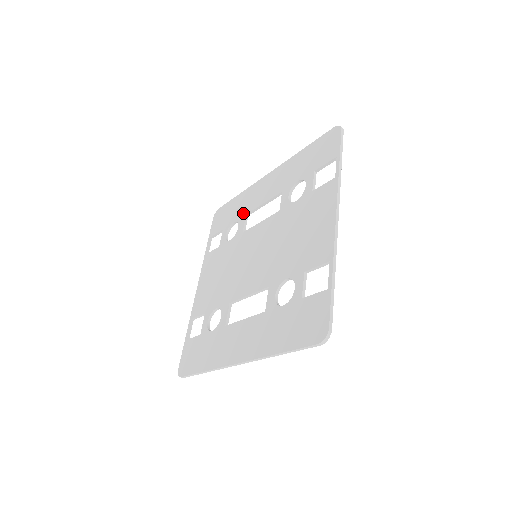
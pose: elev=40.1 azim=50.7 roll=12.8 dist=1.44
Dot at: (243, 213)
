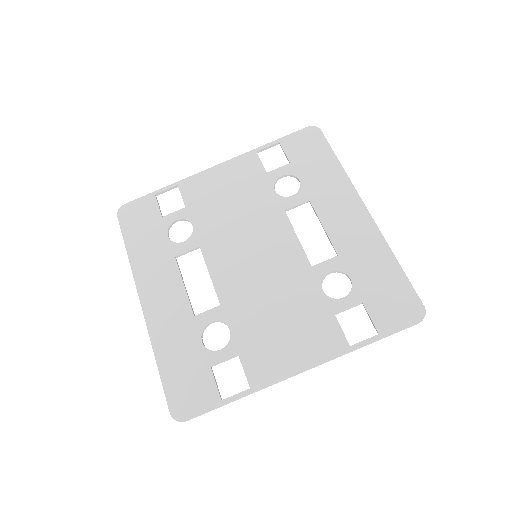
Dot at: (311, 193)
